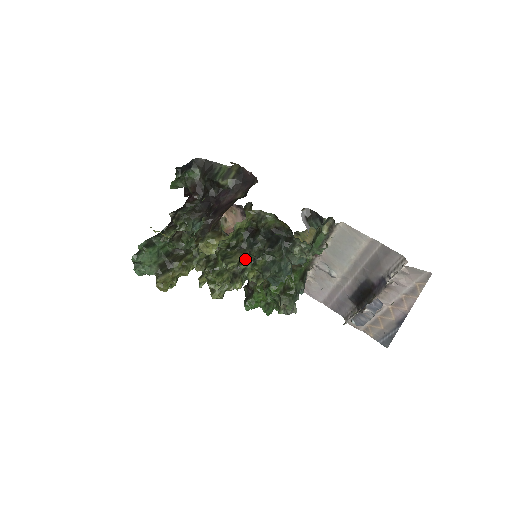
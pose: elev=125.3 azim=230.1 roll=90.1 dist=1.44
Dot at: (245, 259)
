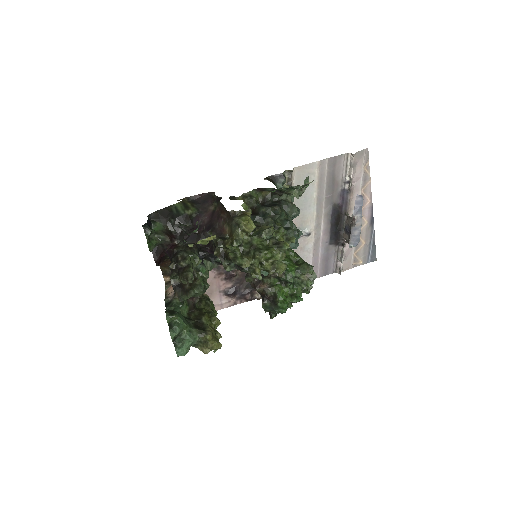
Dot at: occluded
